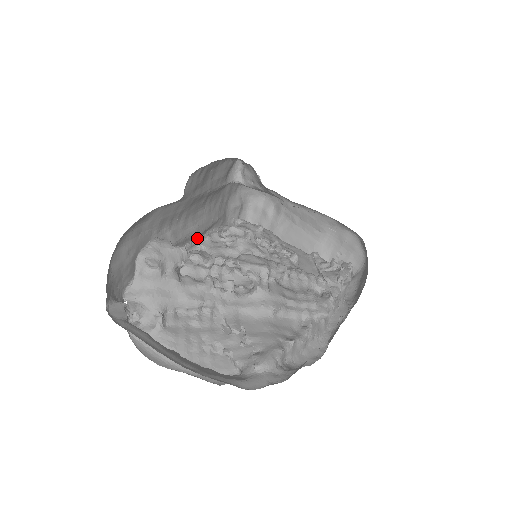
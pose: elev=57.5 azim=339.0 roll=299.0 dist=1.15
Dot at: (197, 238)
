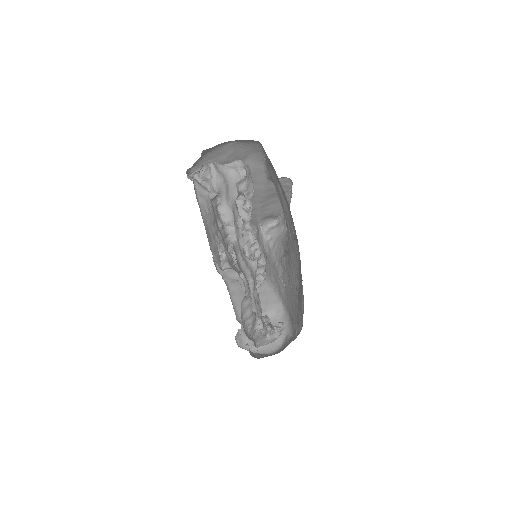
Dot at: occluded
